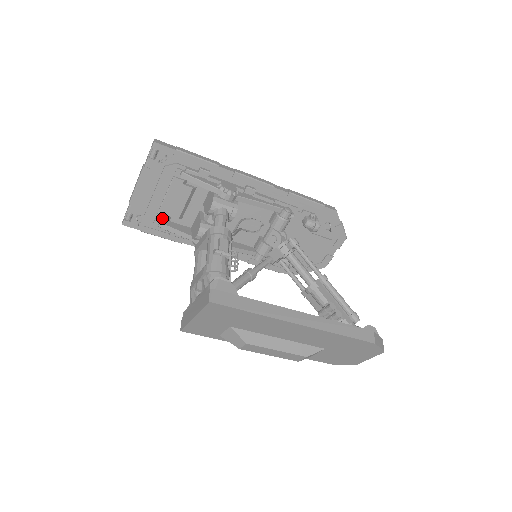
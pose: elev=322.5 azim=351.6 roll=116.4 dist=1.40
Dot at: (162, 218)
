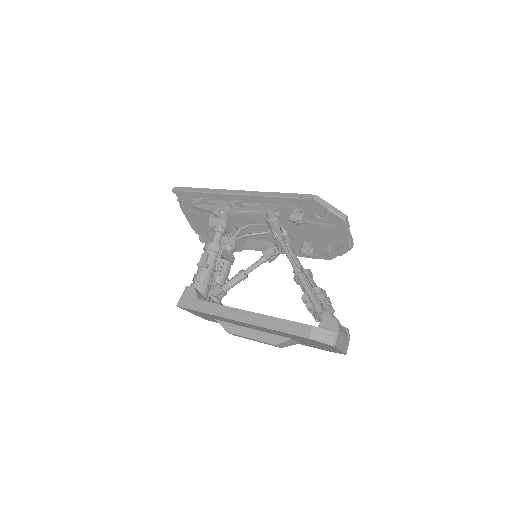
Dot at: (212, 234)
